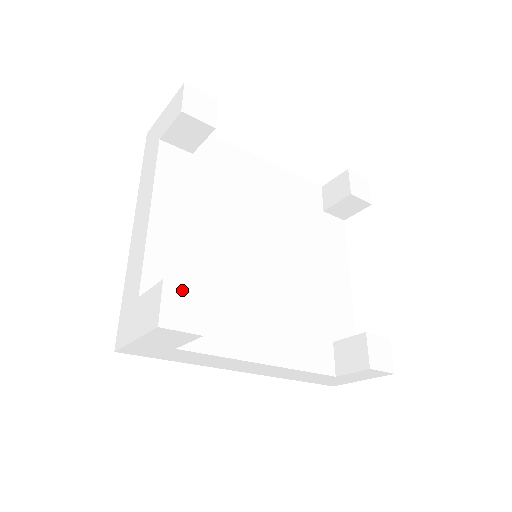
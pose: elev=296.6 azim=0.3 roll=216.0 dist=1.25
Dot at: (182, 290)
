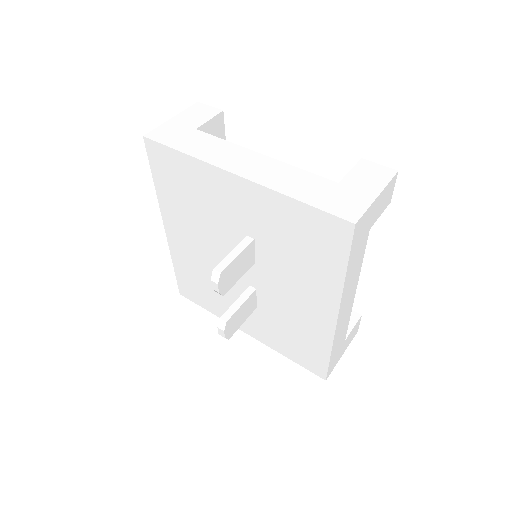
Dot at: occluded
